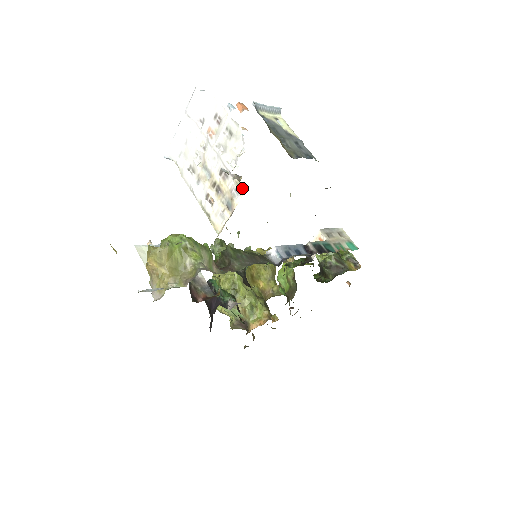
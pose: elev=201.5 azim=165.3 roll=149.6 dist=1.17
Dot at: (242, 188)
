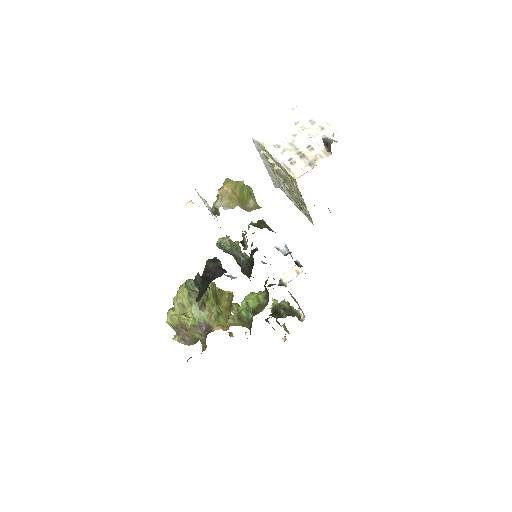
Dot at: (328, 154)
